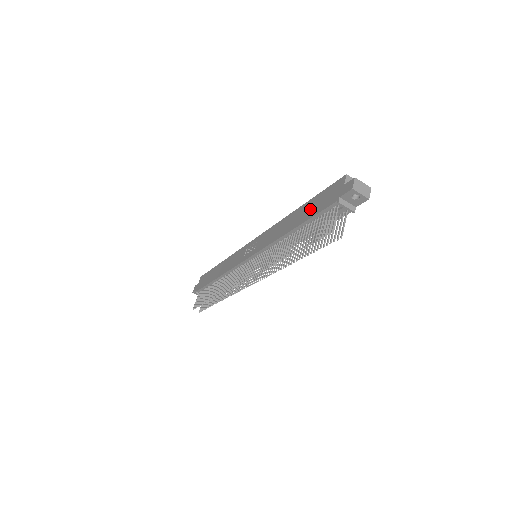
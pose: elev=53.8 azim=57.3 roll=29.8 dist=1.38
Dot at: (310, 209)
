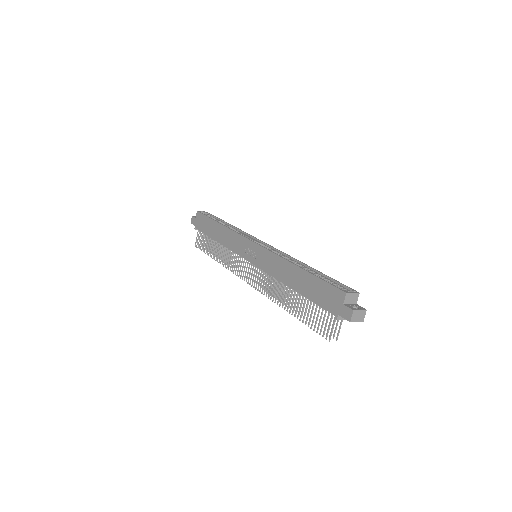
Dot at: (310, 288)
